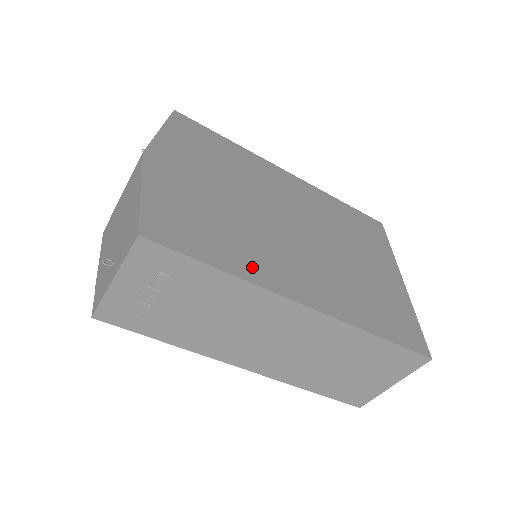
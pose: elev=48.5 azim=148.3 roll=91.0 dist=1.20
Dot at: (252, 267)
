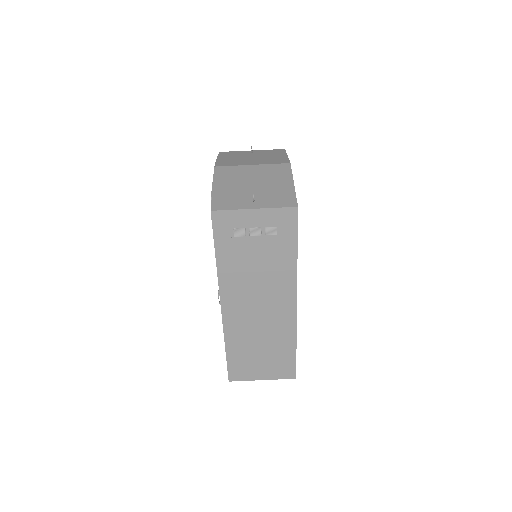
Dot at: occluded
